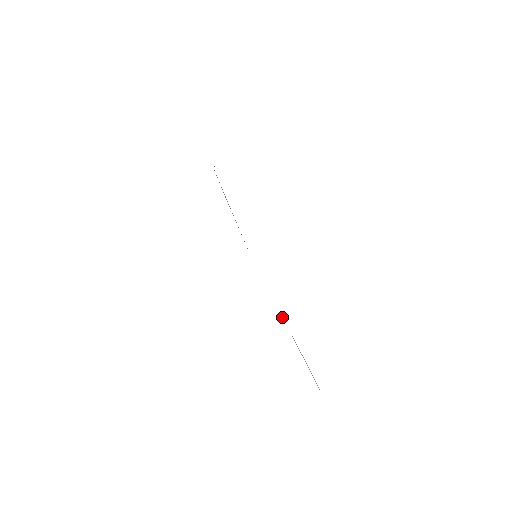
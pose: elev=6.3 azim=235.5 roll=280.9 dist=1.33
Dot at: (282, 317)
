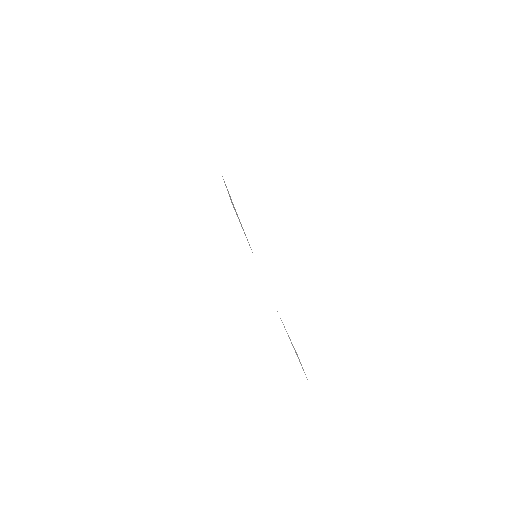
Dot at: occluded
